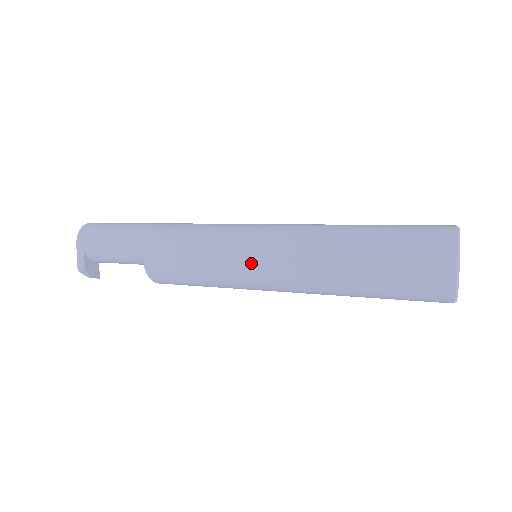
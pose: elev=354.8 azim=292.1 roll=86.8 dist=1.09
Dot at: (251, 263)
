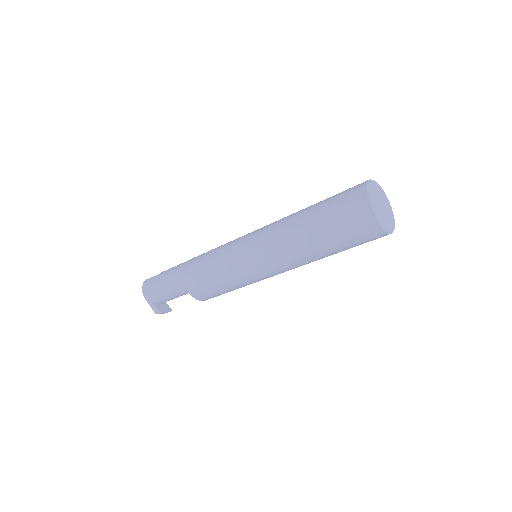
Dot at: (252, 267)
